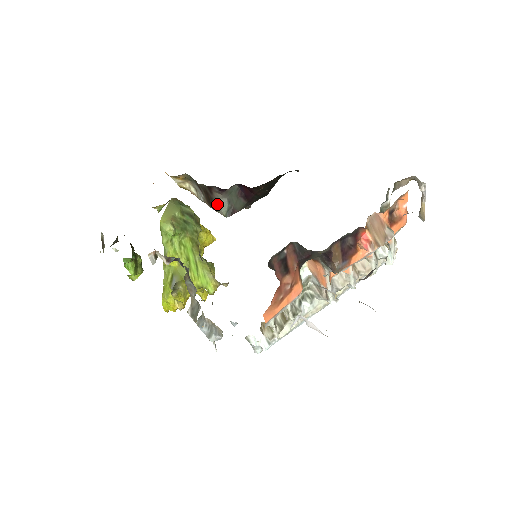
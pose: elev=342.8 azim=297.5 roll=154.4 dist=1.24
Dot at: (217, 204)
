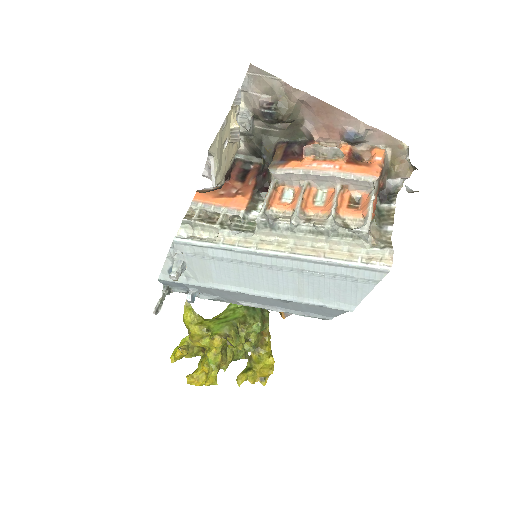
Dot at: occluded
